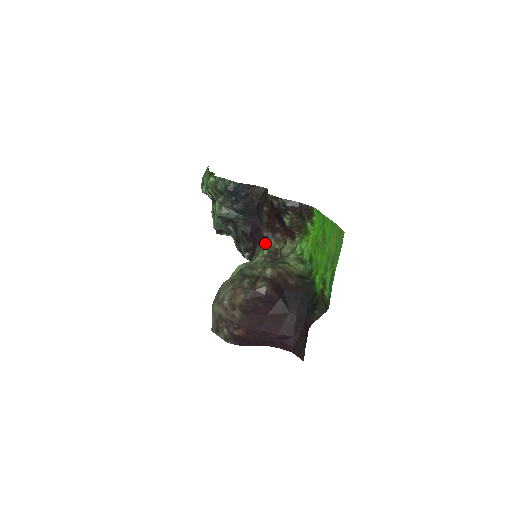
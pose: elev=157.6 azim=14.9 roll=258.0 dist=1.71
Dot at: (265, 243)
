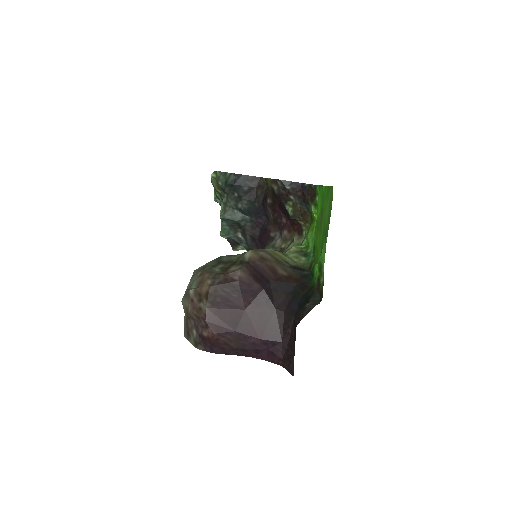
Dot at: (271, 244)
